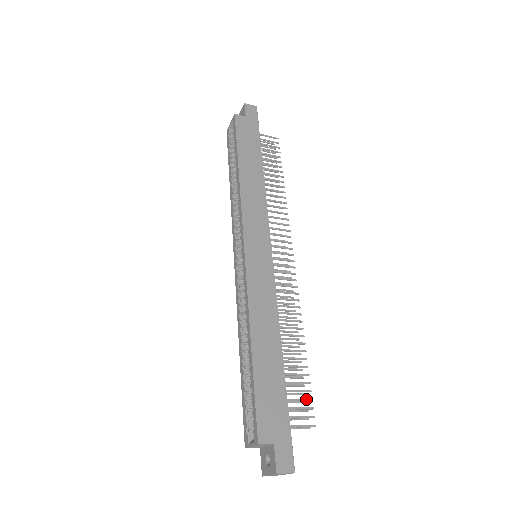
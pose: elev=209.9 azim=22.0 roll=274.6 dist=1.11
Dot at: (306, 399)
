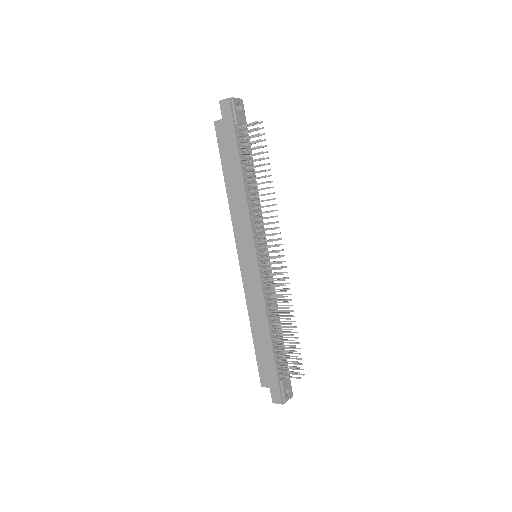
Dot at: (294, 362)
